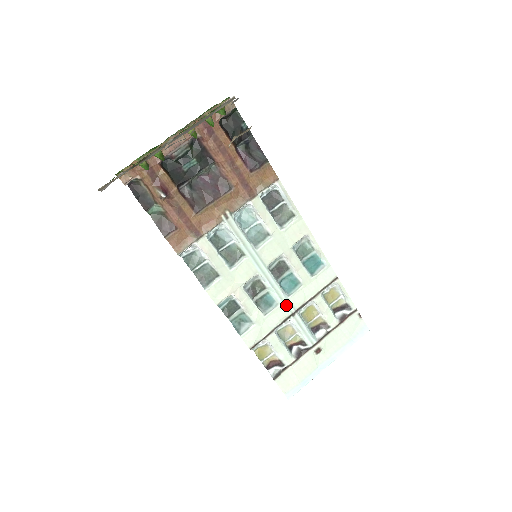
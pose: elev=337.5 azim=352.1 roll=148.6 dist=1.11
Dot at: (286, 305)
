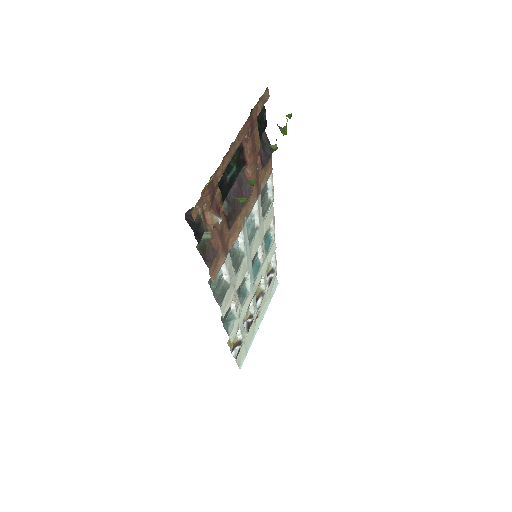
Dot at: (253, 290)
